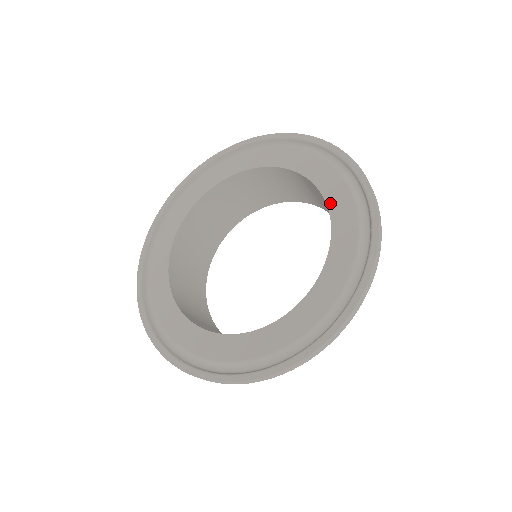
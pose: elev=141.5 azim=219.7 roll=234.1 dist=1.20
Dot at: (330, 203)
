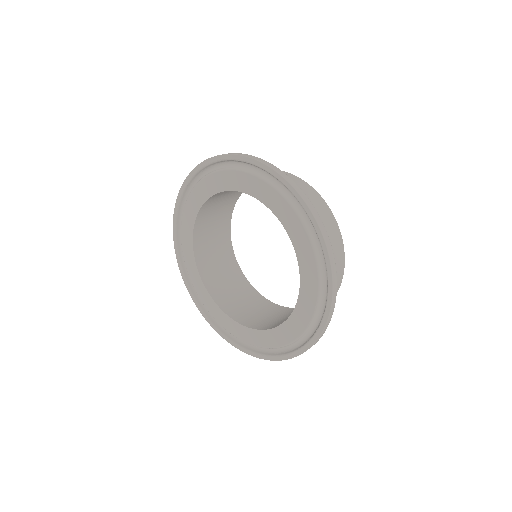
Dot at: (302, 278)
